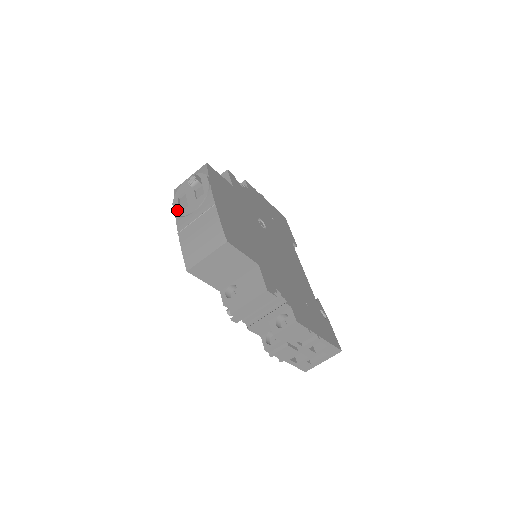
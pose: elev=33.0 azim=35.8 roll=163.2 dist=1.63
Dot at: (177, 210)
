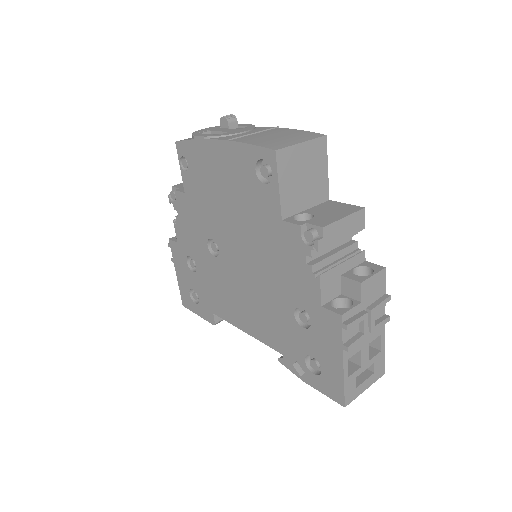
Dot at: (209, 135)
